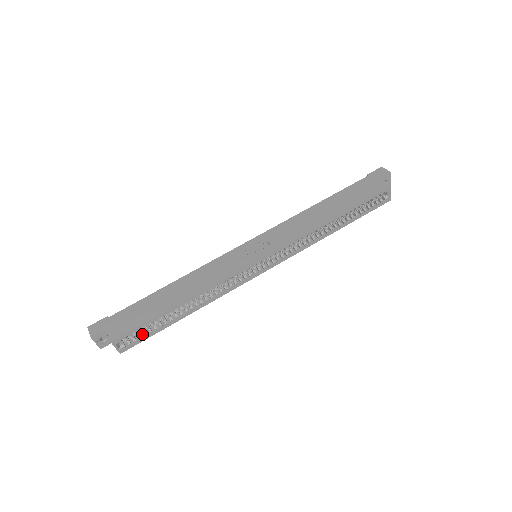
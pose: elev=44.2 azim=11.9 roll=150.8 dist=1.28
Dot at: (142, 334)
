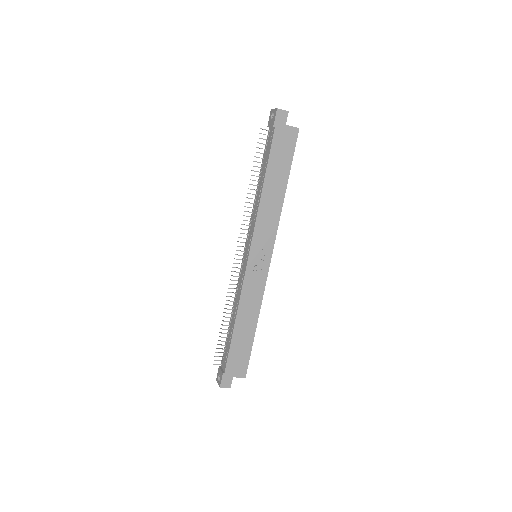
Dot at: occluded
